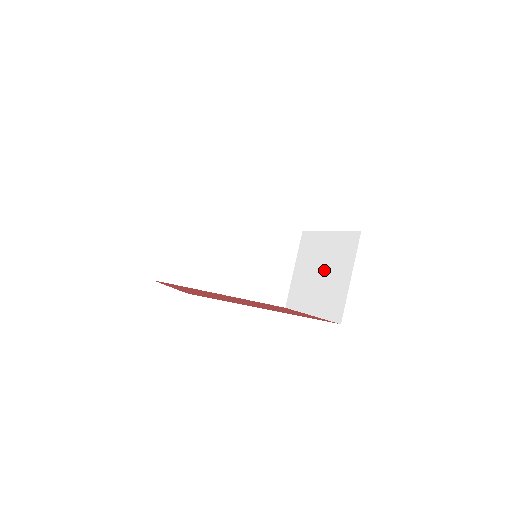
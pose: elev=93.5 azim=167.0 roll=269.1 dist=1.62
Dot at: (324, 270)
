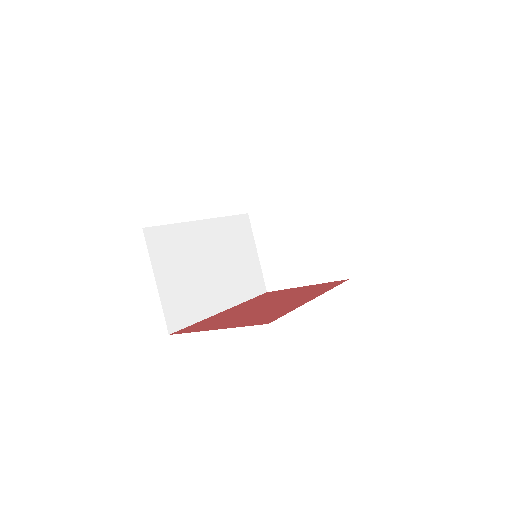
Dot at: (300, 240)
